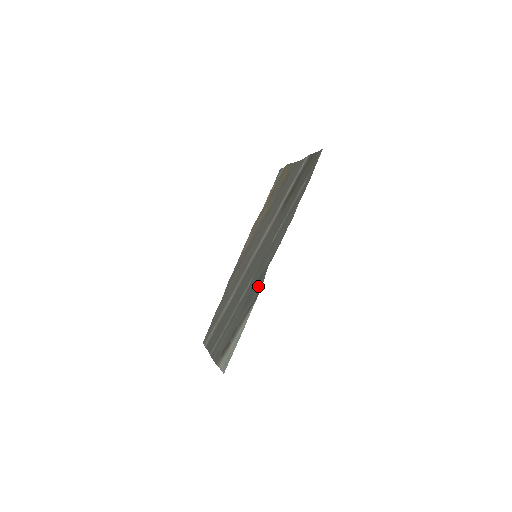
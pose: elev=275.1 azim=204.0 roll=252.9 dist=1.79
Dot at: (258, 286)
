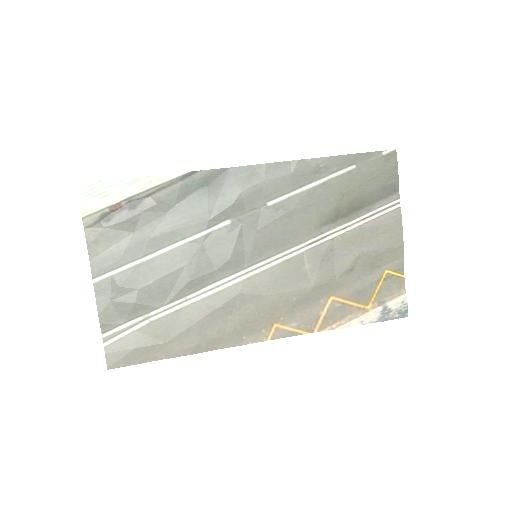
Dot at: (205, 179)
